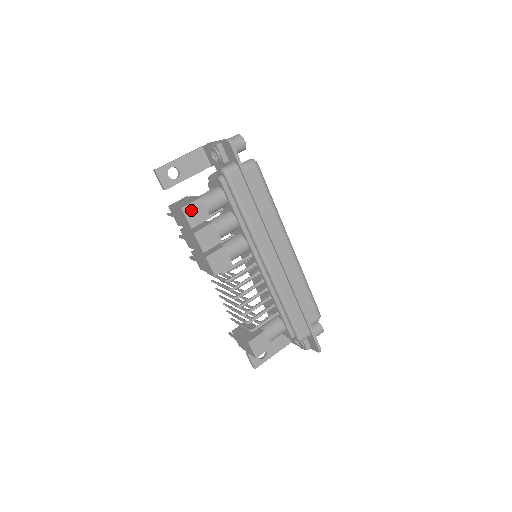
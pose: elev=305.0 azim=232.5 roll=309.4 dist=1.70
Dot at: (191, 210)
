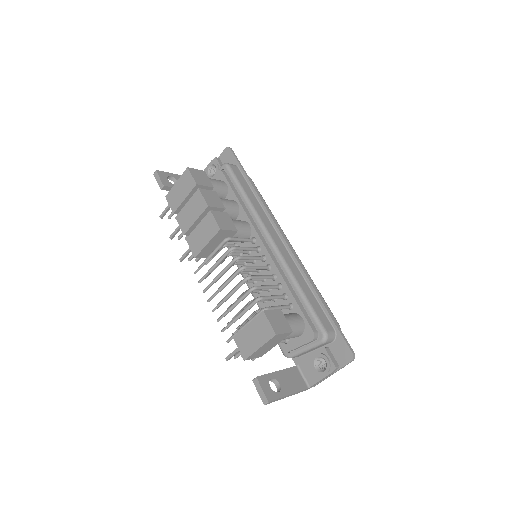
Dot at: (196, 173)
